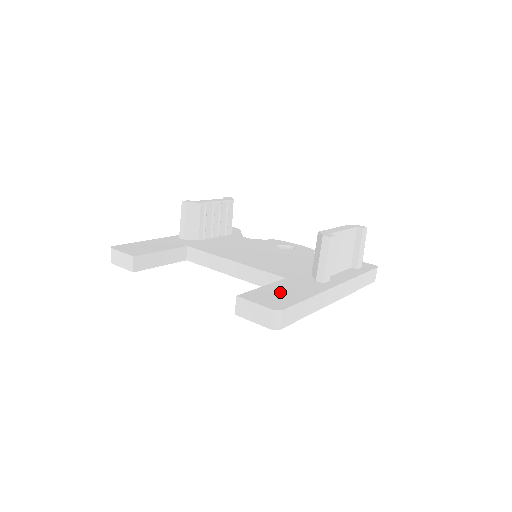
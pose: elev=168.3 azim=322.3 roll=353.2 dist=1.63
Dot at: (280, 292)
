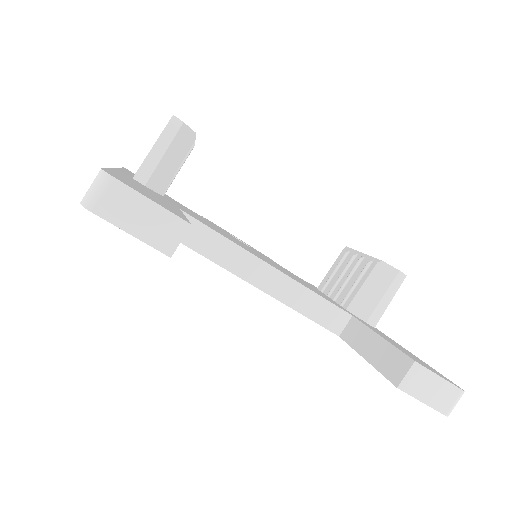
Dot at: occluded
